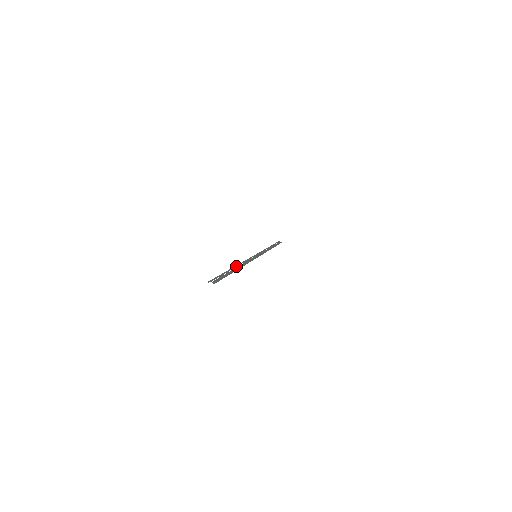
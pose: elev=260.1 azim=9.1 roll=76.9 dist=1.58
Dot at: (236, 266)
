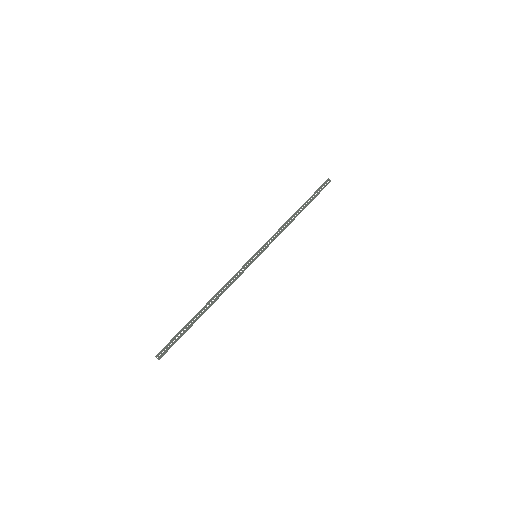
Dot at: (209, 303)
